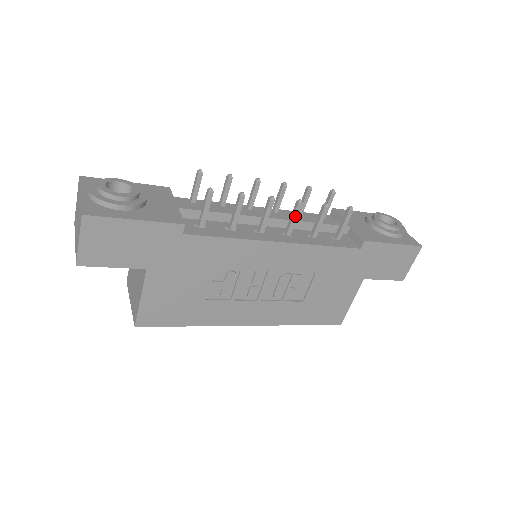
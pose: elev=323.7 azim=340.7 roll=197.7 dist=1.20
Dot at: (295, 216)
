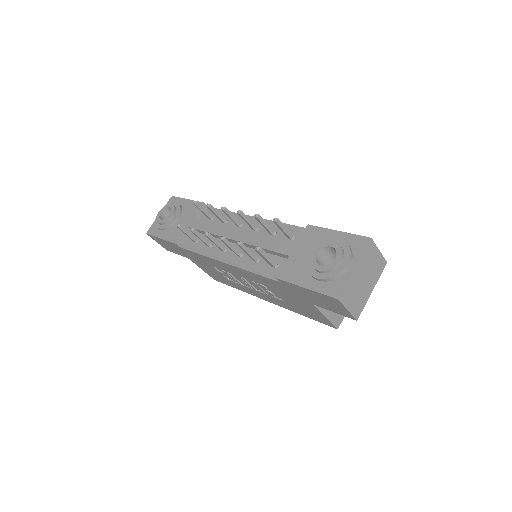
Dot at: (228, 246)
